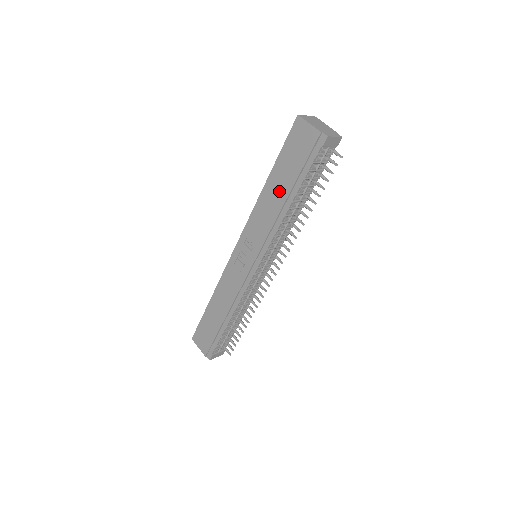
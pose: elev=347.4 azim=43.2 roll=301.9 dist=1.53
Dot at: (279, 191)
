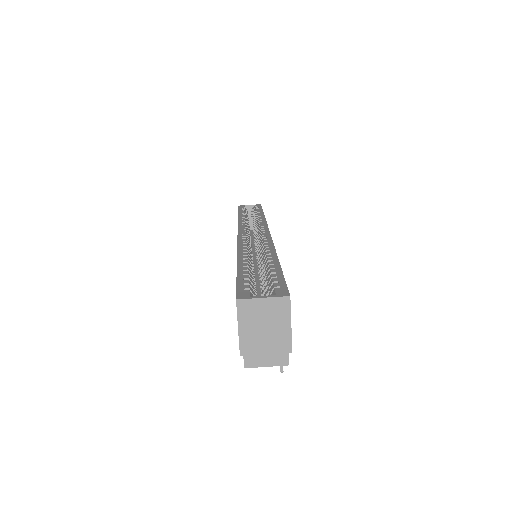
Dot at: occluded
